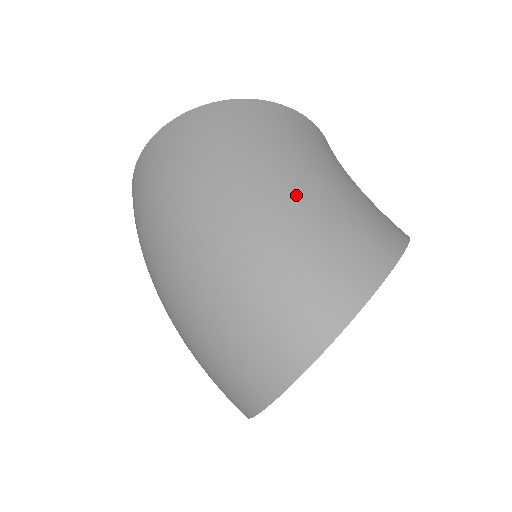
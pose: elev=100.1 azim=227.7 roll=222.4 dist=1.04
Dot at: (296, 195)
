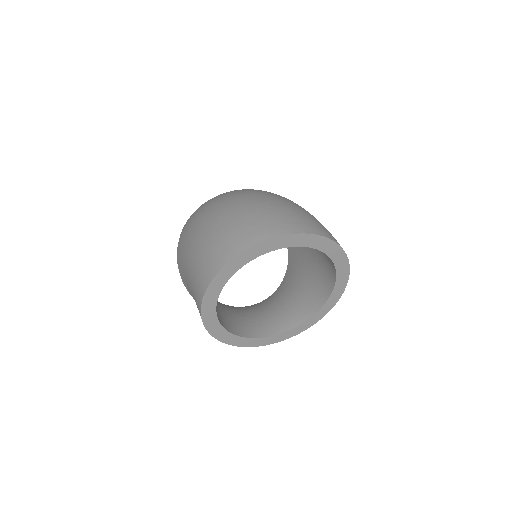
Dot at: occluded
